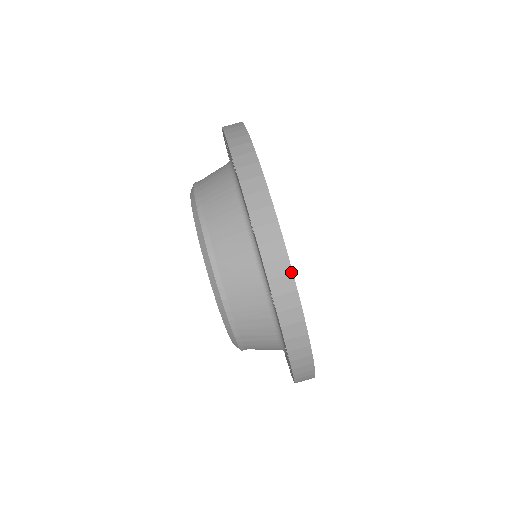
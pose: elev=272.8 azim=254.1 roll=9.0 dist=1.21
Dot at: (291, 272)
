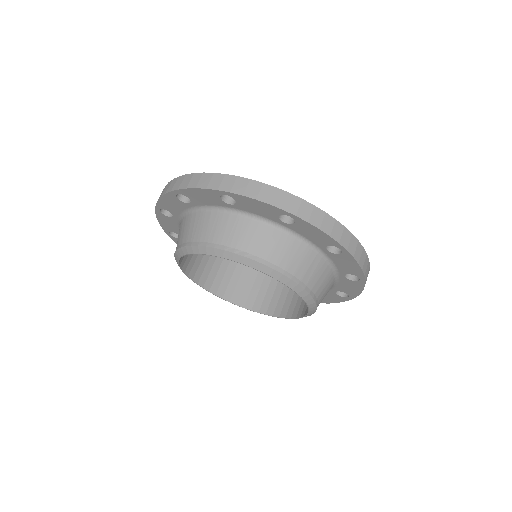
Dot at: (275, 188)
